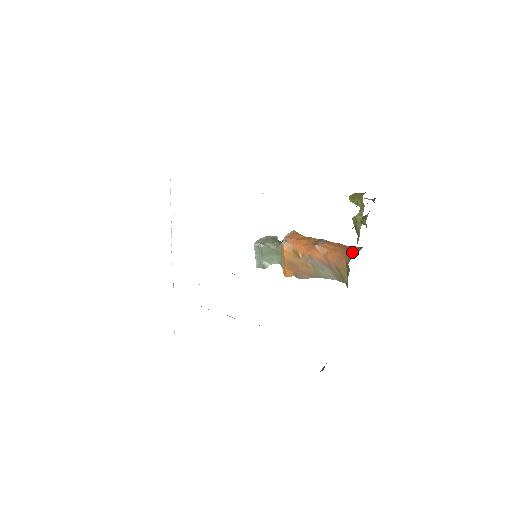
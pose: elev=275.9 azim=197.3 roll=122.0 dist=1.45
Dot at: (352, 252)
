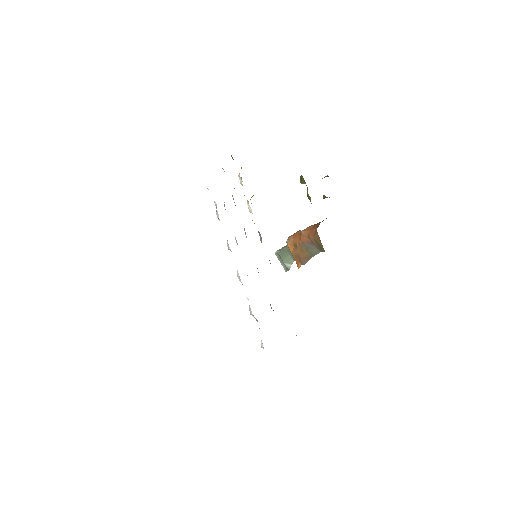
Dot at: occluded
